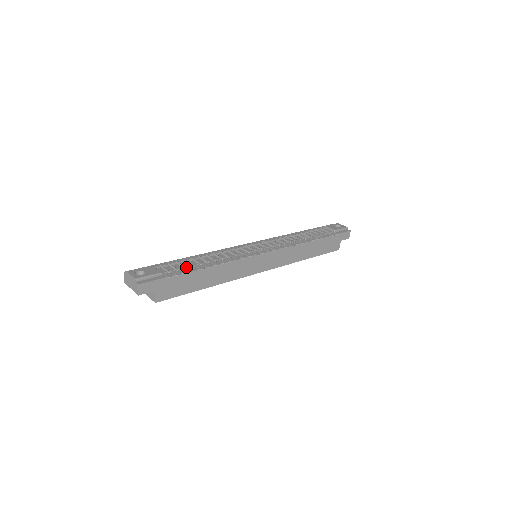
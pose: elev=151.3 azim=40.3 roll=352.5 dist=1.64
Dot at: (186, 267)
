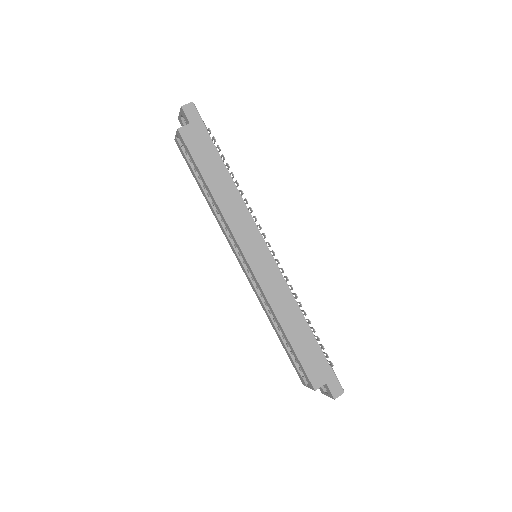
Dot at: occluded
